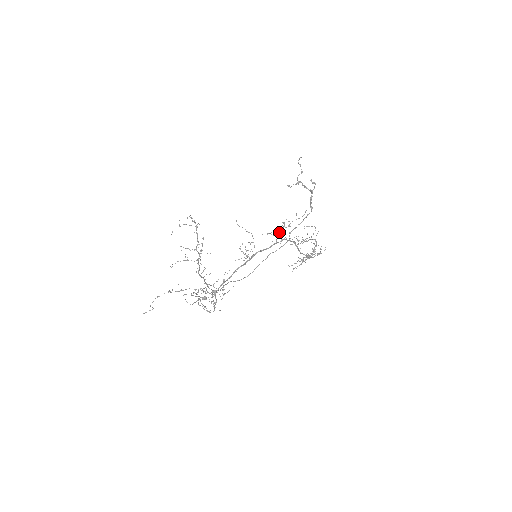
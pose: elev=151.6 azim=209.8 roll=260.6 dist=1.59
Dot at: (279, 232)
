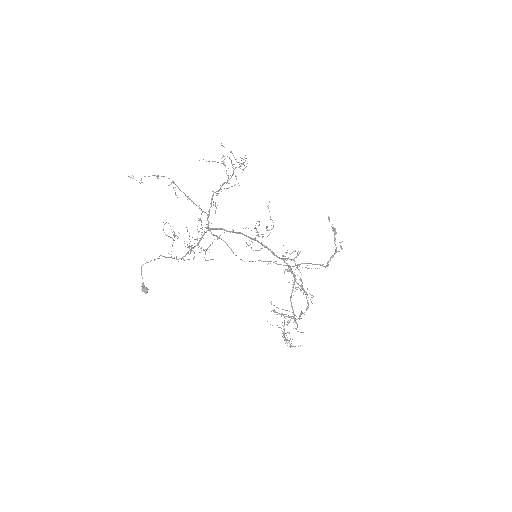
Dot at: occluded
